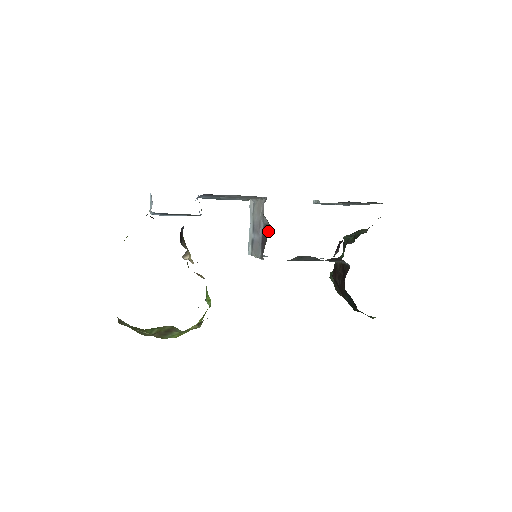
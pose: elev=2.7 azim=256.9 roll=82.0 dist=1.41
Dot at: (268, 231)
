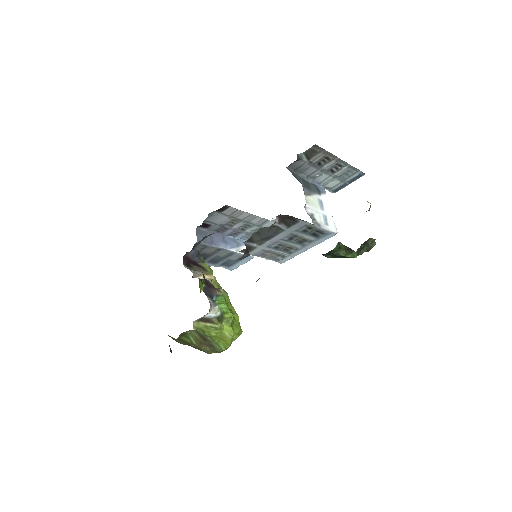
Dot at: occluded
